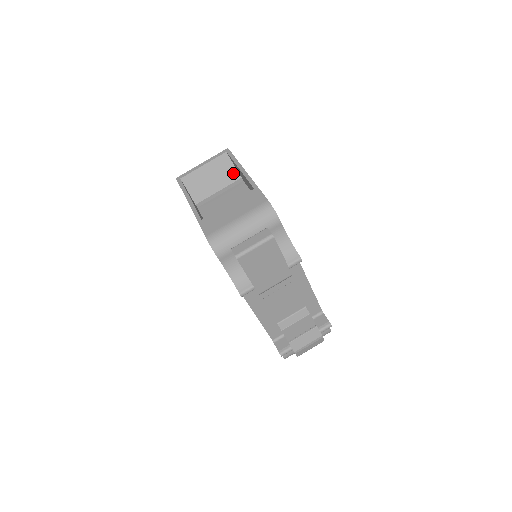
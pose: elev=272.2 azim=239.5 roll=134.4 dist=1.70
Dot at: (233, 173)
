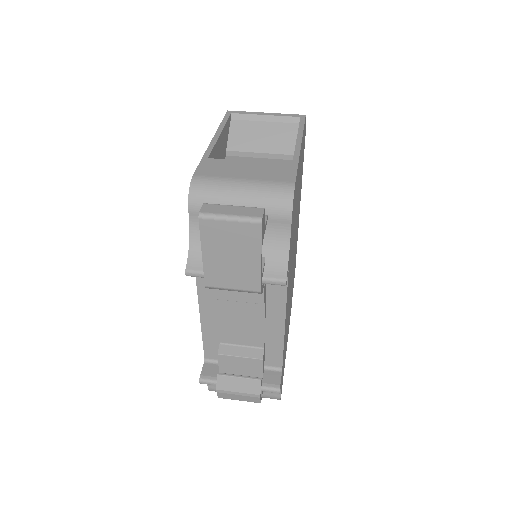
Dot at: (291, 144)
